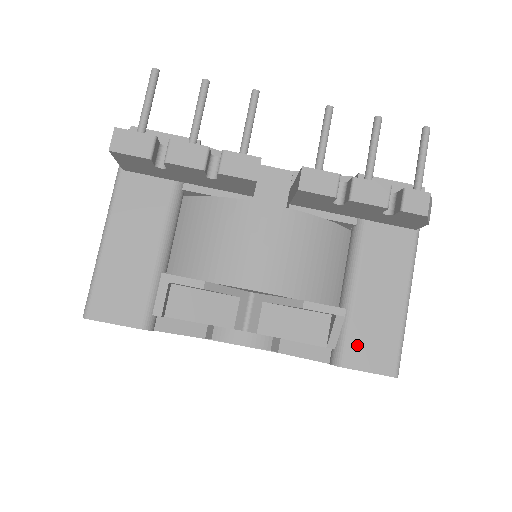
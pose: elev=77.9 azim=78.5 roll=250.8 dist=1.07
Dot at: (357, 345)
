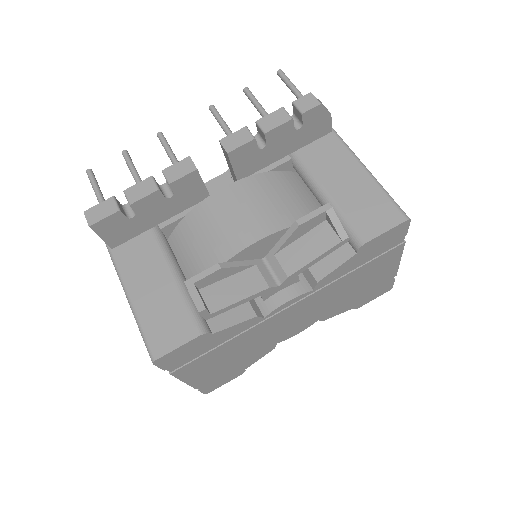
Dot at: (361, 222)
